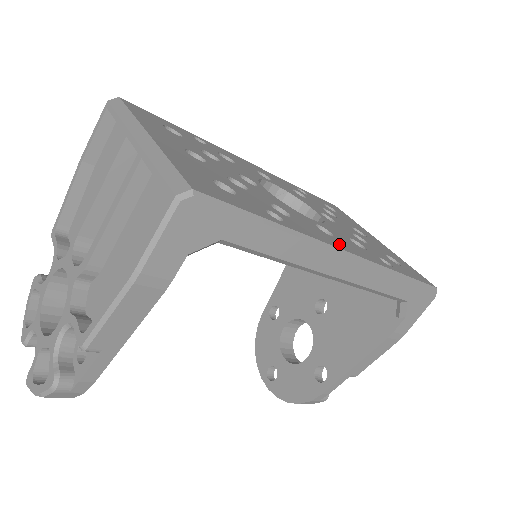
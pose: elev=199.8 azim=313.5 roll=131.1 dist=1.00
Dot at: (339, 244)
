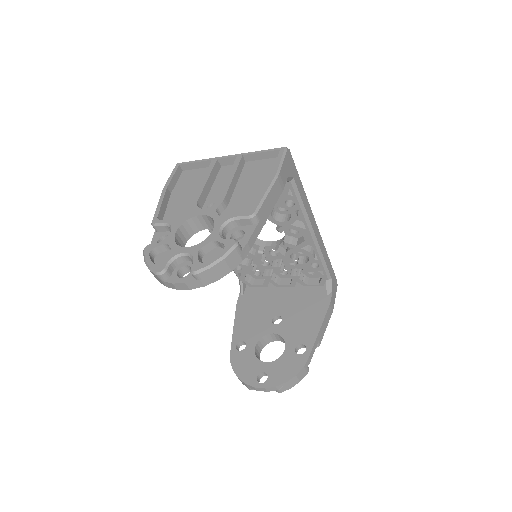
Dot at: occluded
